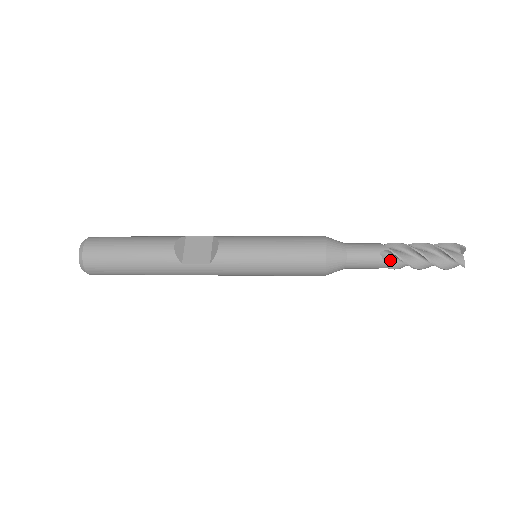
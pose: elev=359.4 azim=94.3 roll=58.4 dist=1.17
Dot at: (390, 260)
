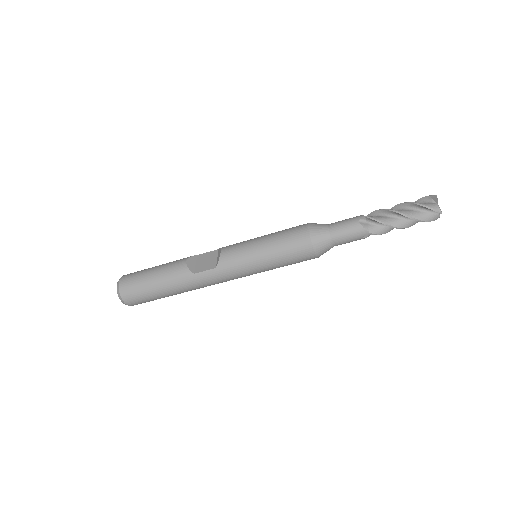
Dot at: (370, 226)
